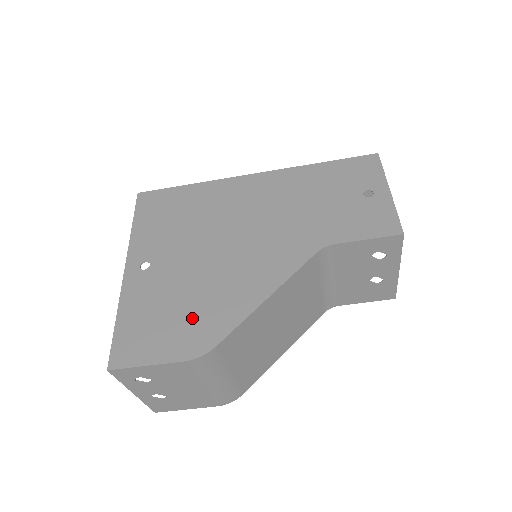
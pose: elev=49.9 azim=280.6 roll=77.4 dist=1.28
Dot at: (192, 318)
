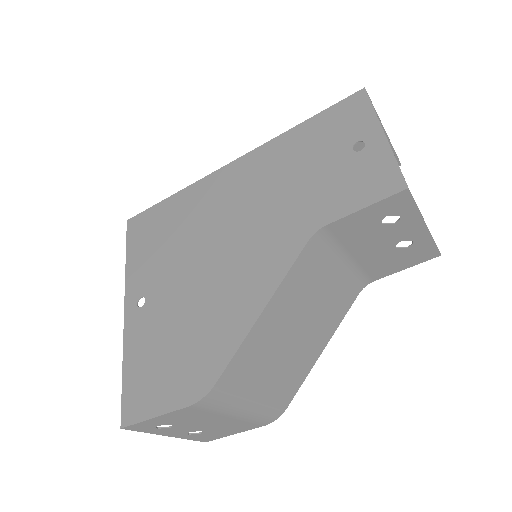
Dot at: (189, 354)
